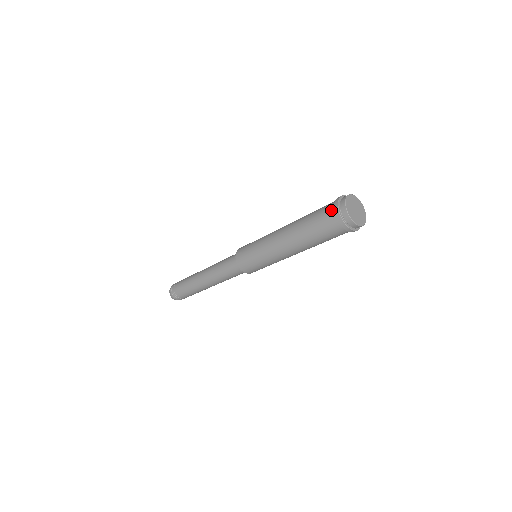
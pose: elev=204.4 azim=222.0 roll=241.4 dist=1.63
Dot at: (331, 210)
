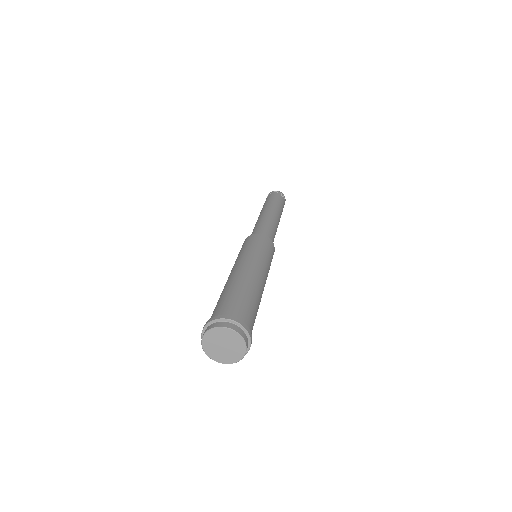
Dot at: (214, 316)
